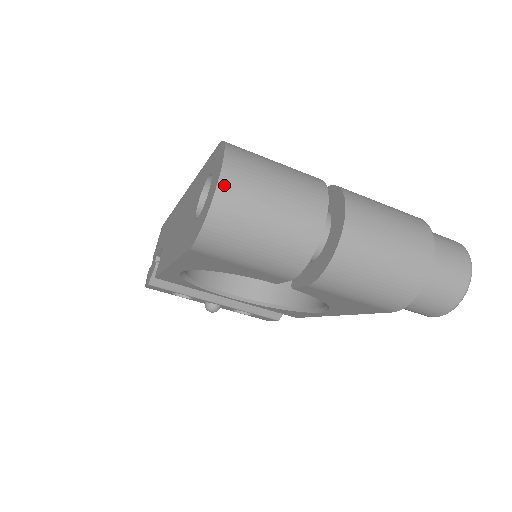
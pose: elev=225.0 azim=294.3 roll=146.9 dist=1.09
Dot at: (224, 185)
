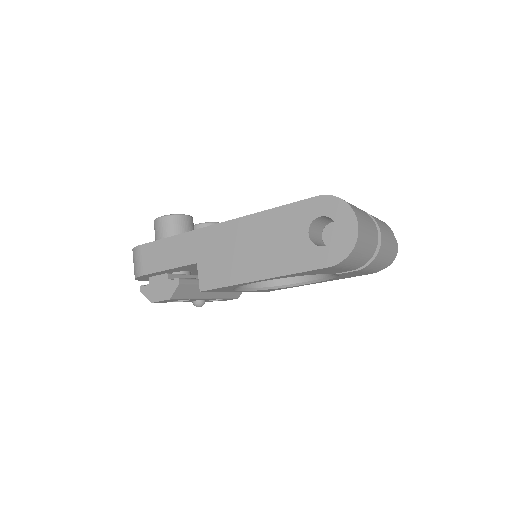
Dot at: (360, 226)
